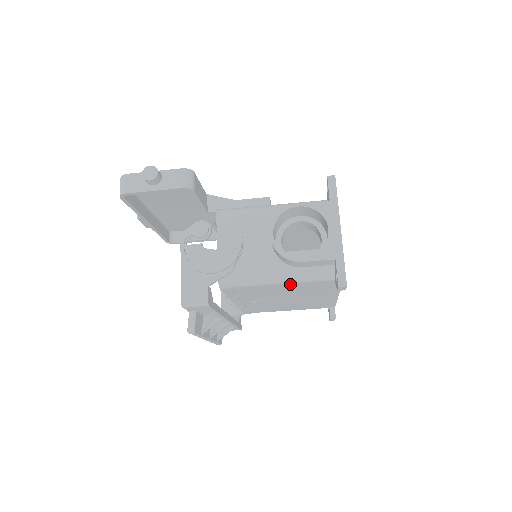
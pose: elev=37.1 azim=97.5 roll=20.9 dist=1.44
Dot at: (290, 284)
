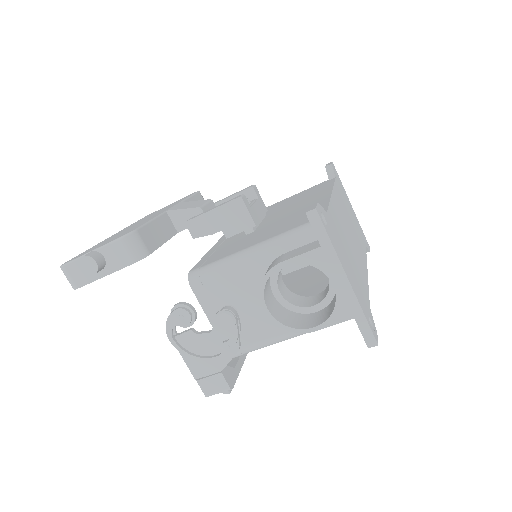
Dot at: occluded
